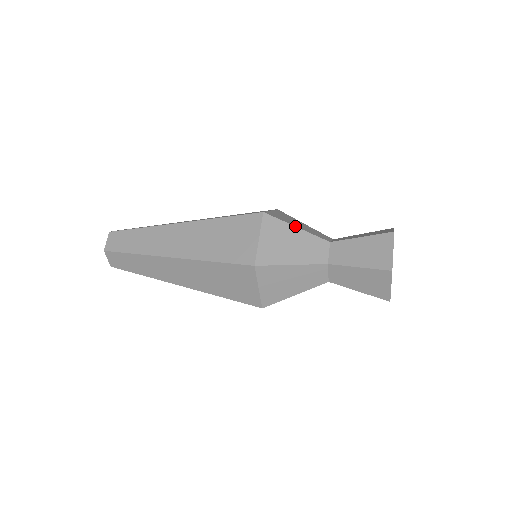
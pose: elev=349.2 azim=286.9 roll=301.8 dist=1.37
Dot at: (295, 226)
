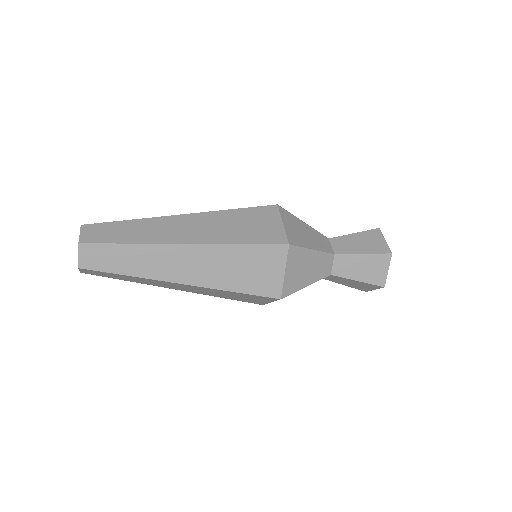
Dot at: (312, 249)
